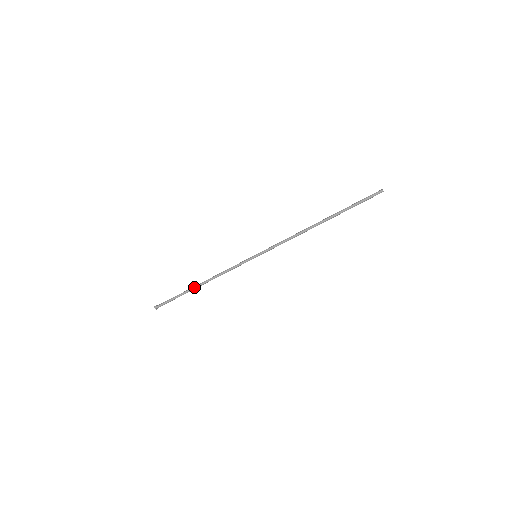
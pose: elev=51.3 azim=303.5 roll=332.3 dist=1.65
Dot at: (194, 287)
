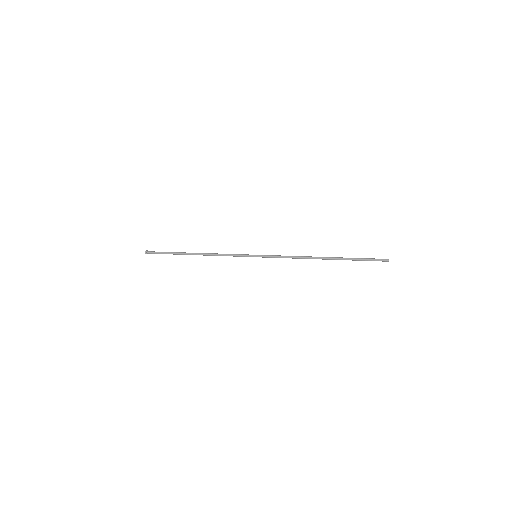
Dot at: occluded
